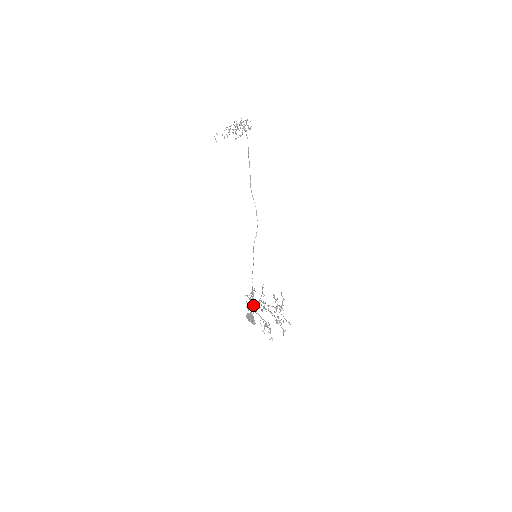
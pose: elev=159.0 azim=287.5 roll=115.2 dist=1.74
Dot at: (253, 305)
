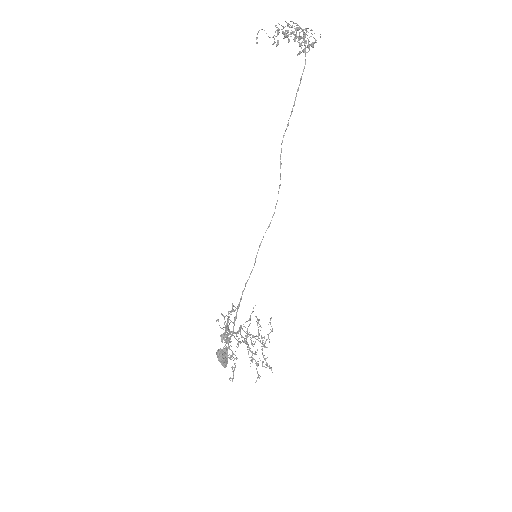
Dot at: (229, 332)
